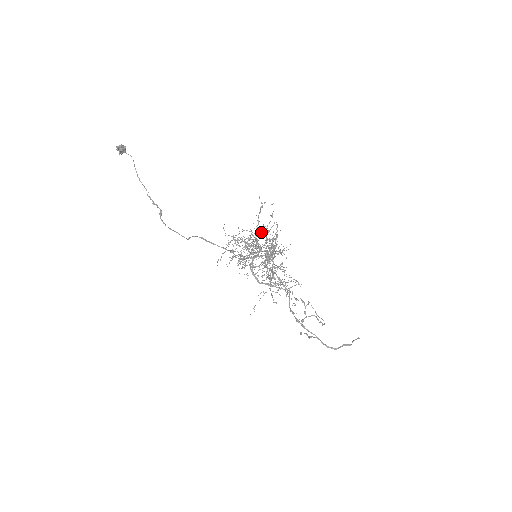
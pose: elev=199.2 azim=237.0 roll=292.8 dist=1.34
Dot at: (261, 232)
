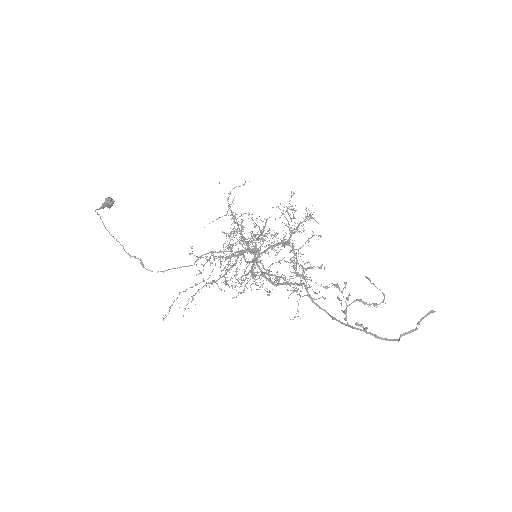
Dot at: occluded
